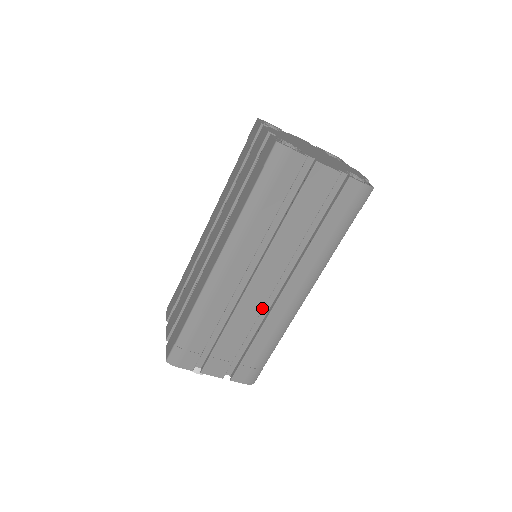
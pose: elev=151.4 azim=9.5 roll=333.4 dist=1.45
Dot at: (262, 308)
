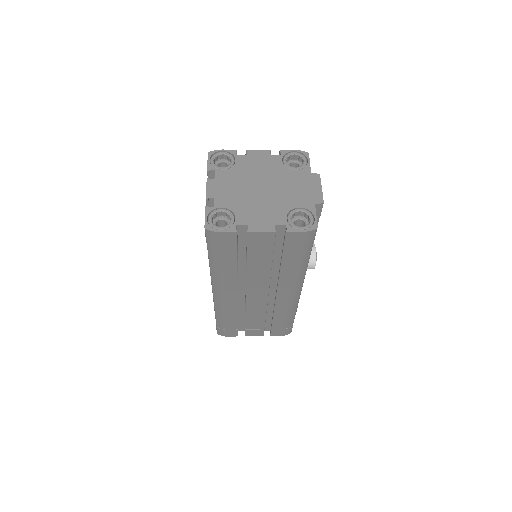
Dot at: (266, 305)
